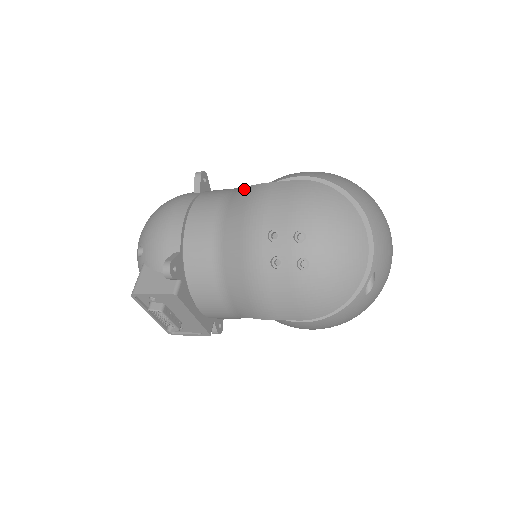
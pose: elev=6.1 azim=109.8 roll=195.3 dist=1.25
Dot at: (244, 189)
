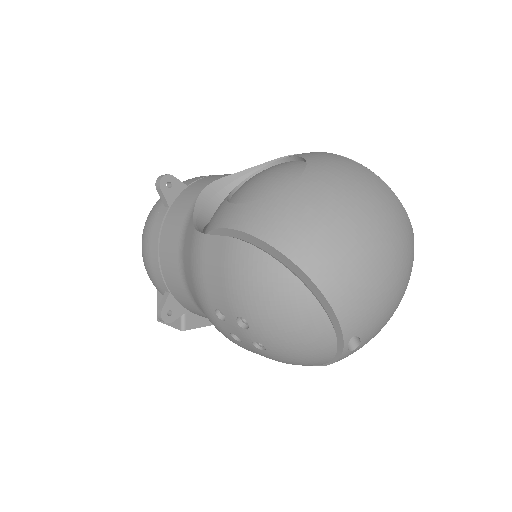
Dot at: (190, 229)
